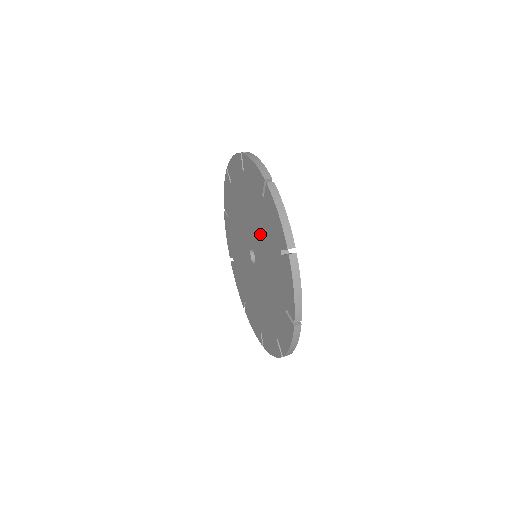
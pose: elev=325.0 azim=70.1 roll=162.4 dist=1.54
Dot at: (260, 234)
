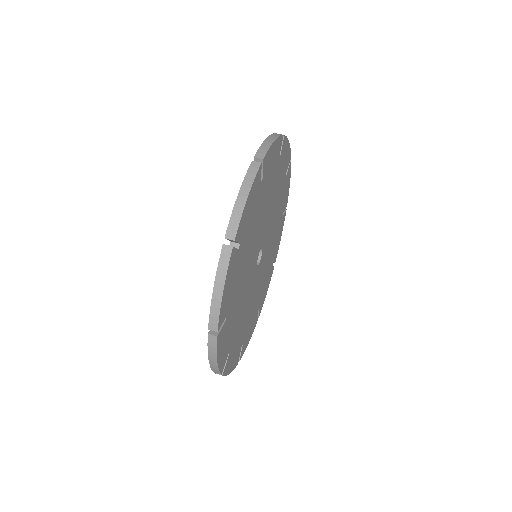
Dot at: occluded
